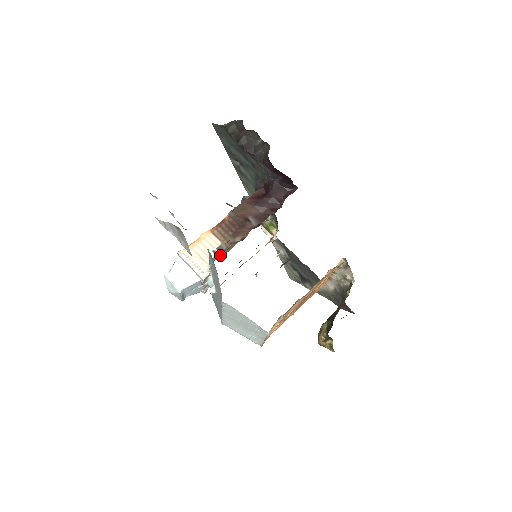
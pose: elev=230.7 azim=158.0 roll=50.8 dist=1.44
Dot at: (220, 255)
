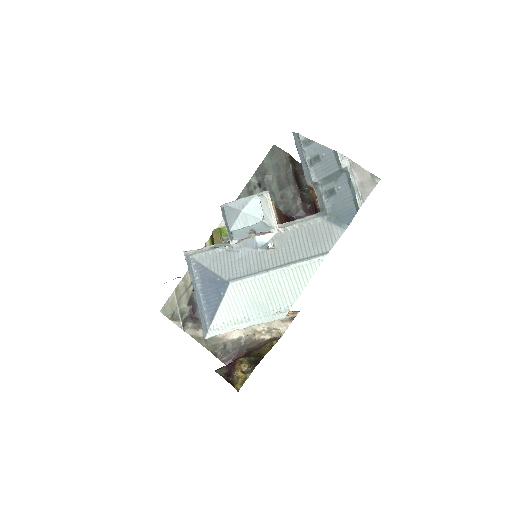
Dot at: occluded
